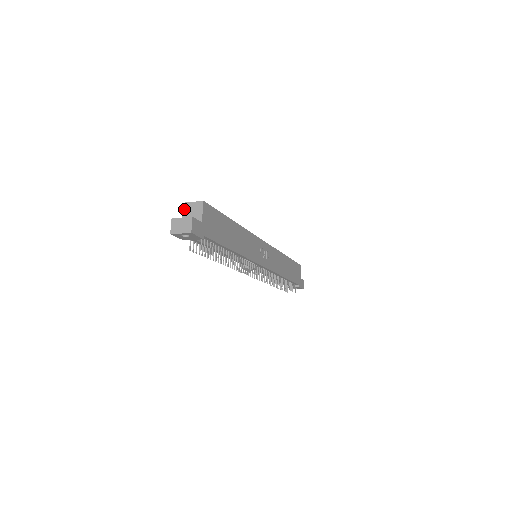
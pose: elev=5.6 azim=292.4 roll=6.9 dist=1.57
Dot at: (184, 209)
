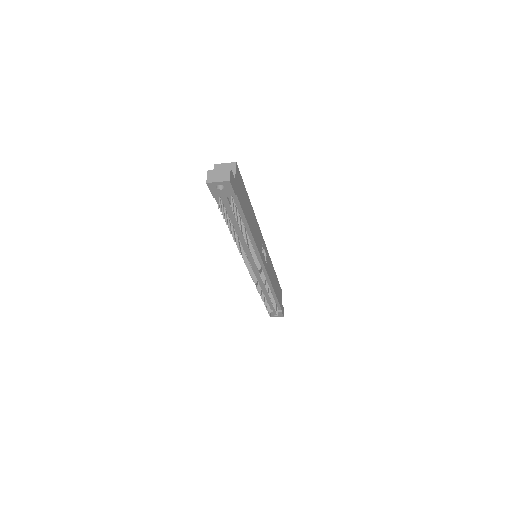
Dot at: occluded
